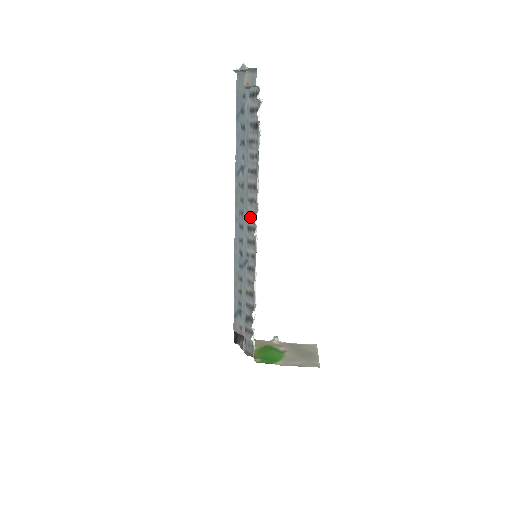
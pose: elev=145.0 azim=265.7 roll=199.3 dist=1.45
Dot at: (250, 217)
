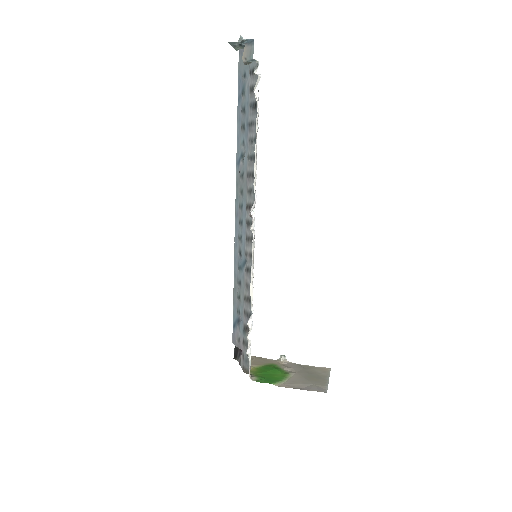
Dot at: (248, 210)
